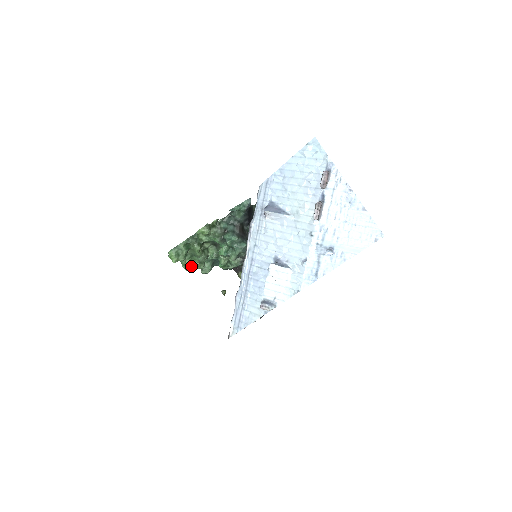
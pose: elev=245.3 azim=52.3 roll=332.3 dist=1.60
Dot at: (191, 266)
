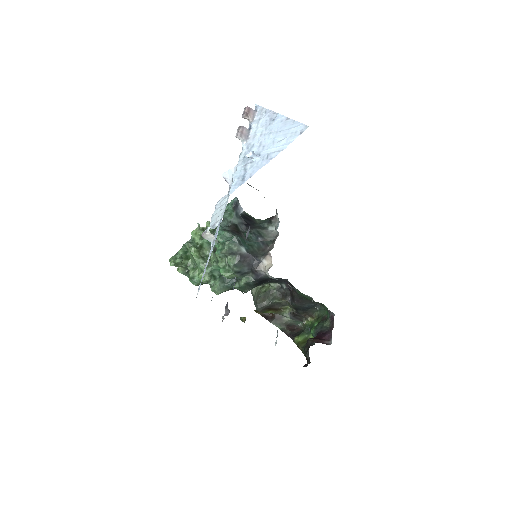
Dot at: (197, 280)
